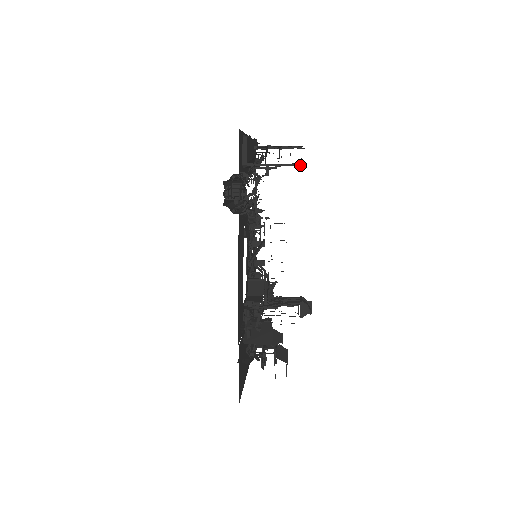
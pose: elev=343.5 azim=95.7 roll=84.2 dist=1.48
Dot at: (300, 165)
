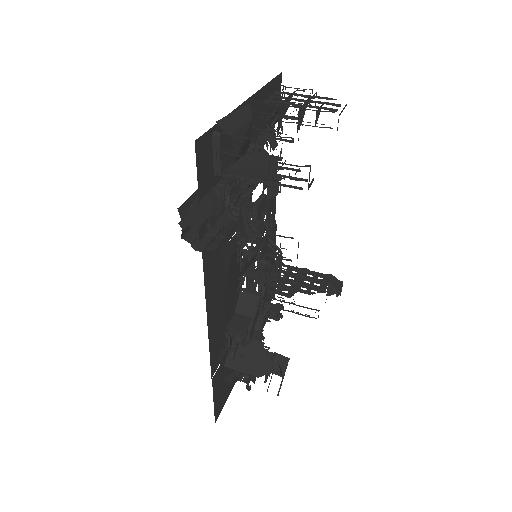
Dot at: (300, 189)
